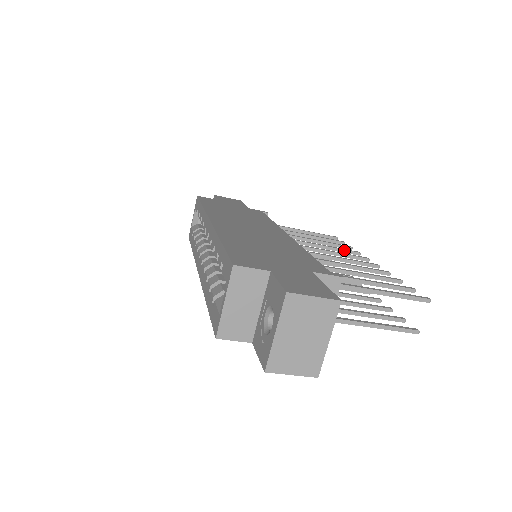
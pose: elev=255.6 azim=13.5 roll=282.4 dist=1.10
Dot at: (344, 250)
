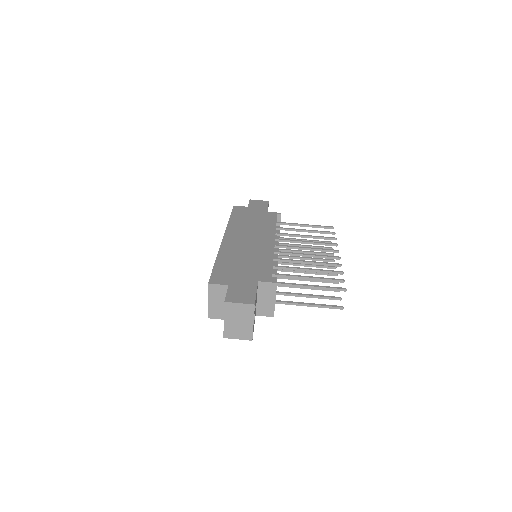
Dot at: (324, 244)
